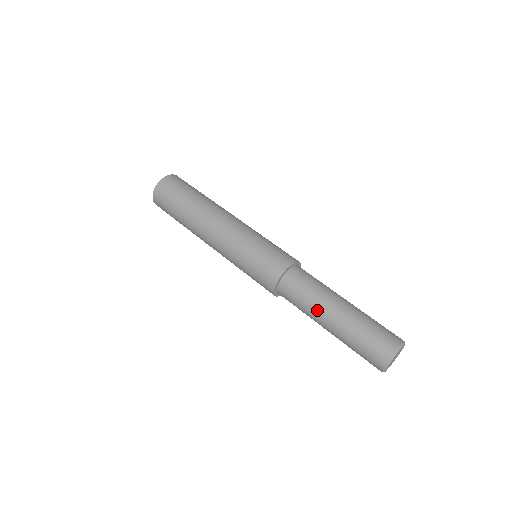
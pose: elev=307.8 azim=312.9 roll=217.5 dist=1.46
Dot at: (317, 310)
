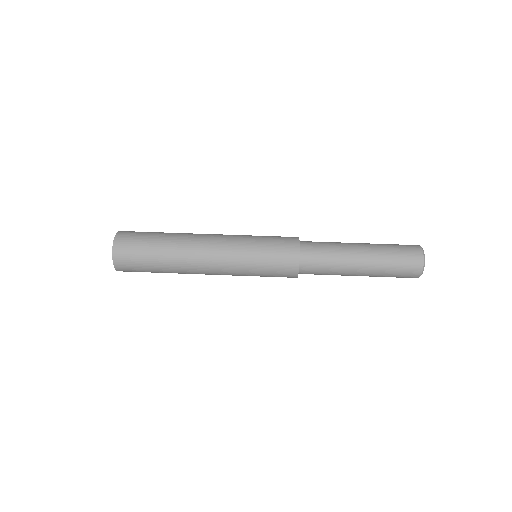
Dot at: (345, 271)
